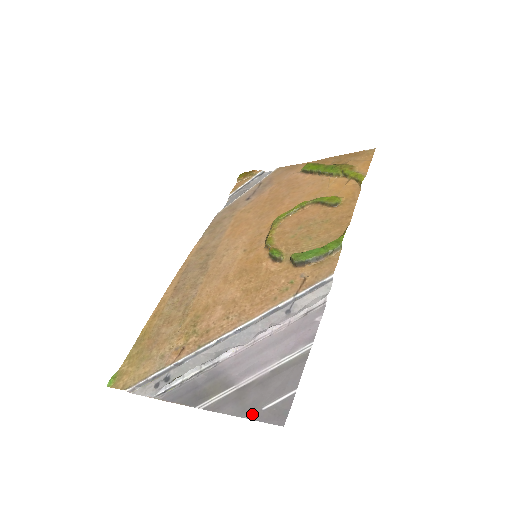
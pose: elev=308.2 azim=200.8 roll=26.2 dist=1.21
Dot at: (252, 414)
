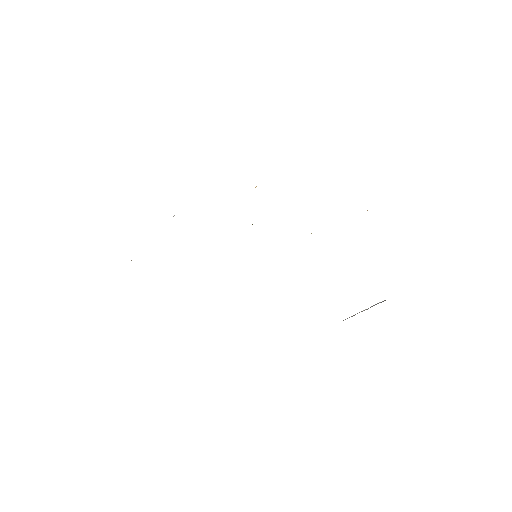
Dot at: occluded
